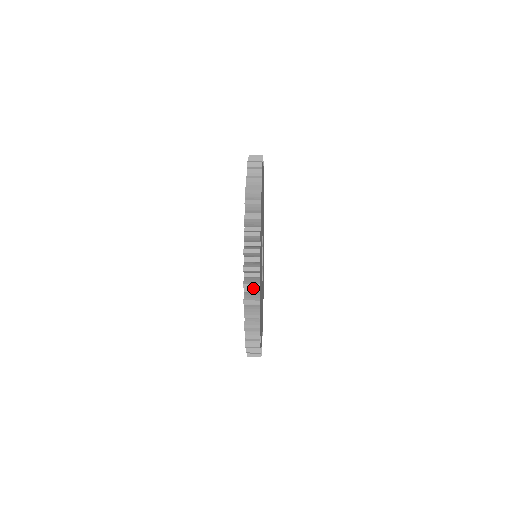
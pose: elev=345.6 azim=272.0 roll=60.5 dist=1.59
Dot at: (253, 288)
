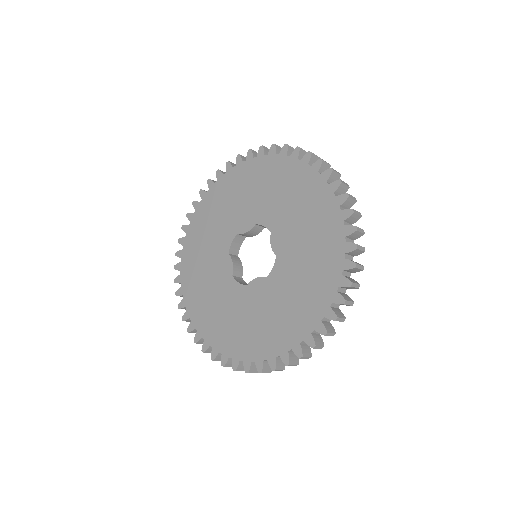
Dot at: occluded
